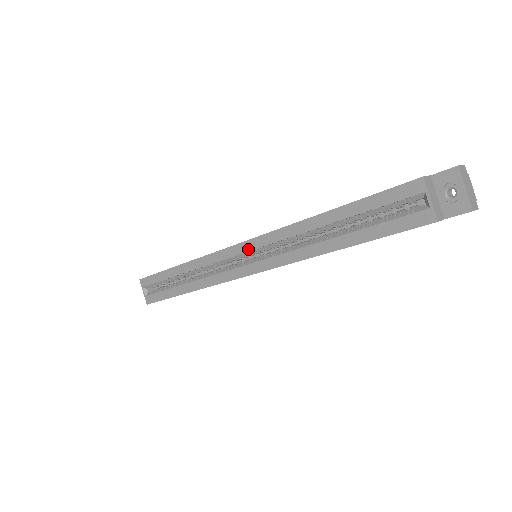
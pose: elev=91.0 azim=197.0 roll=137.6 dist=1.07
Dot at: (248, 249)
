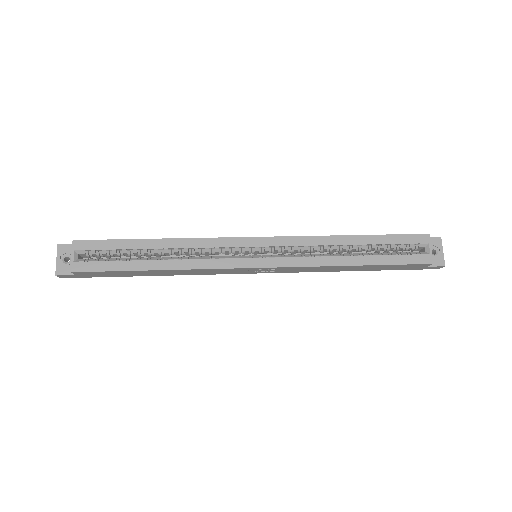
Dot at: (264, 244)
